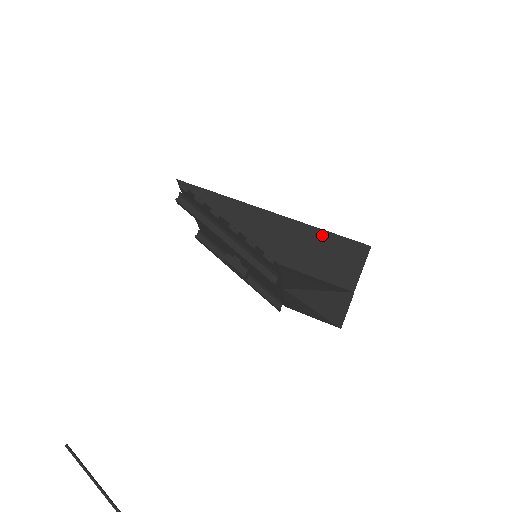
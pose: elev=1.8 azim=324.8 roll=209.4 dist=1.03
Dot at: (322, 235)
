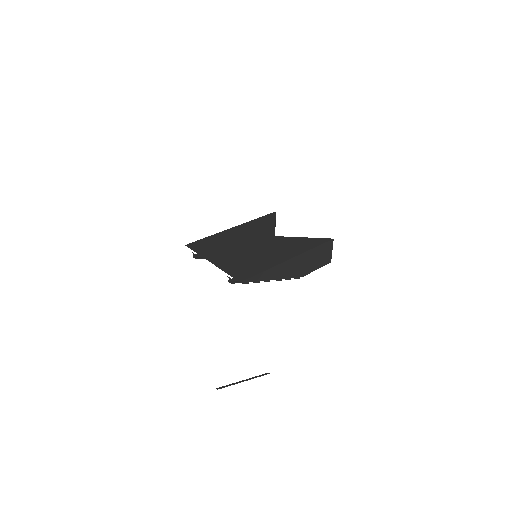
Dot at: (315, 250)
